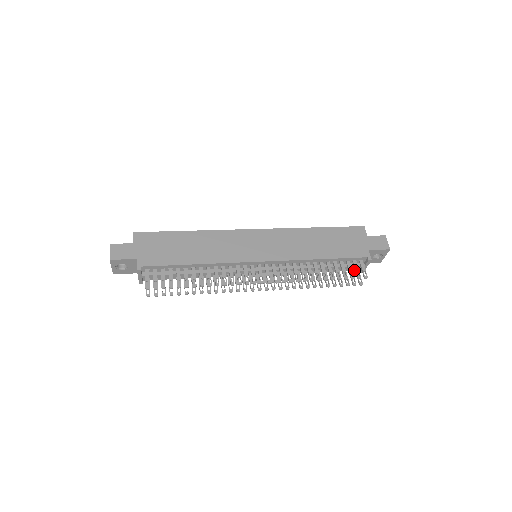
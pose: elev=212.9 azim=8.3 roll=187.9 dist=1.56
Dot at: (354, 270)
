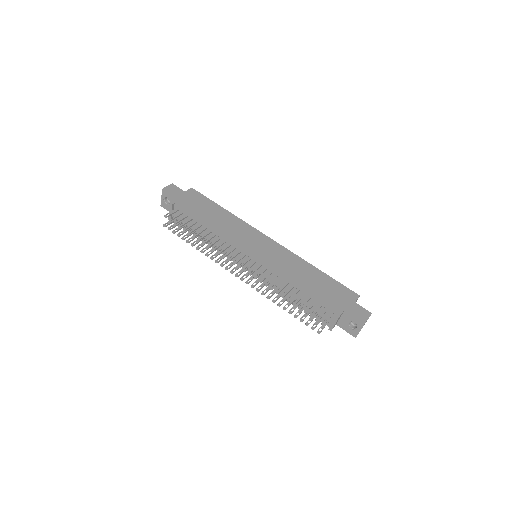
Dot at: occluded
